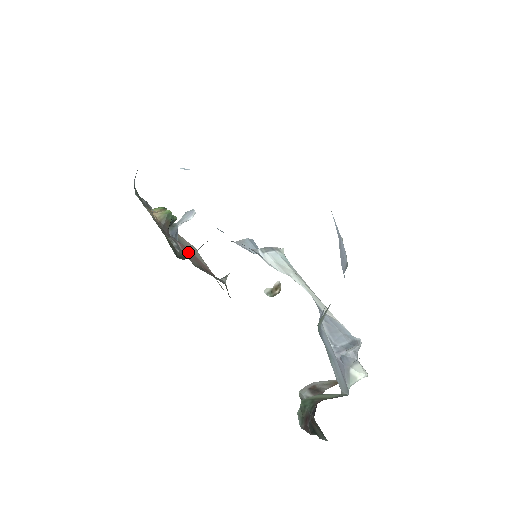
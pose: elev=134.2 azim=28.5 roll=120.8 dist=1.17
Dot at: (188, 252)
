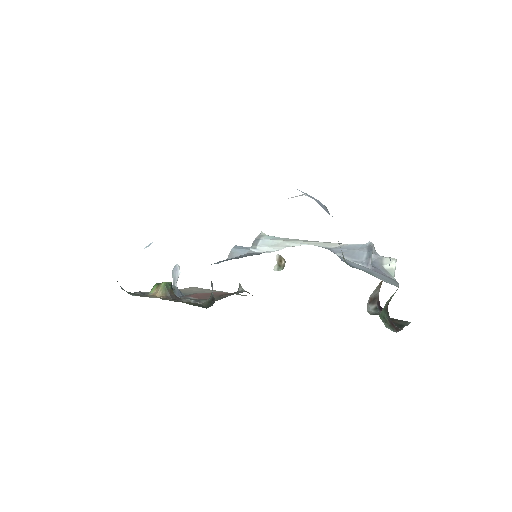
Dot at: (200, 296)
